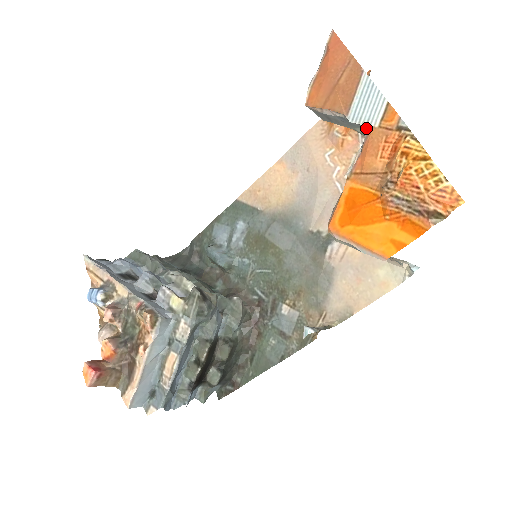
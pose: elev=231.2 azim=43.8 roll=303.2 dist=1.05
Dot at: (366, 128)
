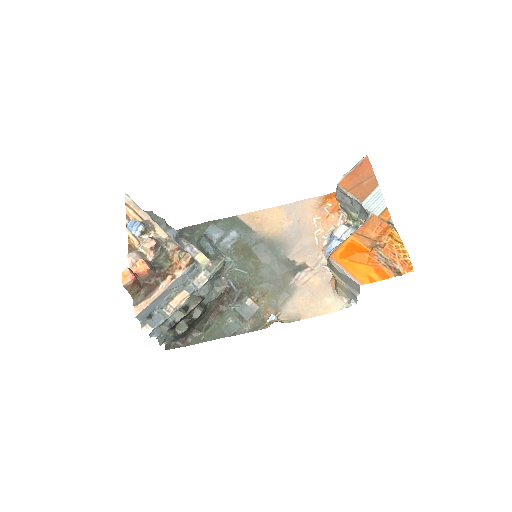
Dot at: (371, 214)
